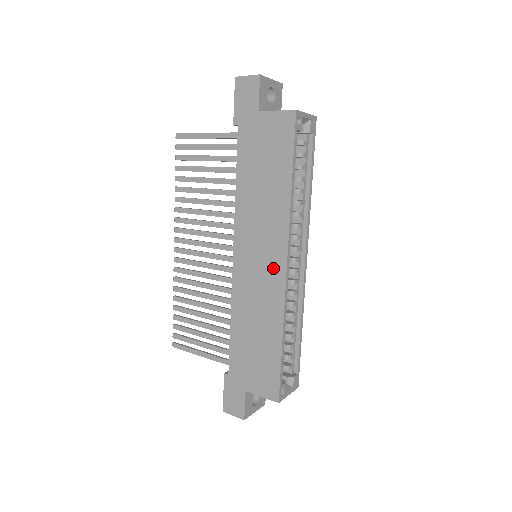
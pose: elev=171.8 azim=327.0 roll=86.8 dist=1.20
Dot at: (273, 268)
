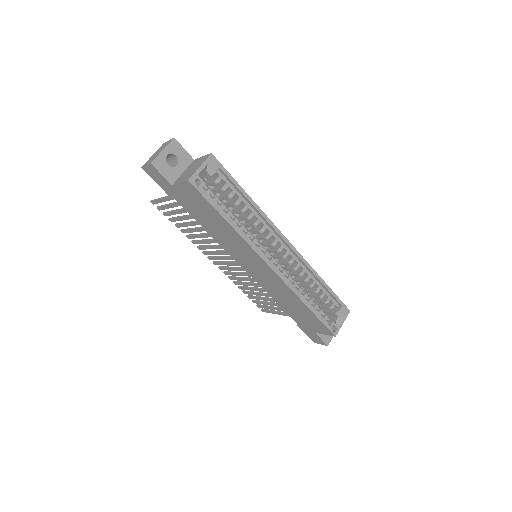
Dot at: (266, 270)
